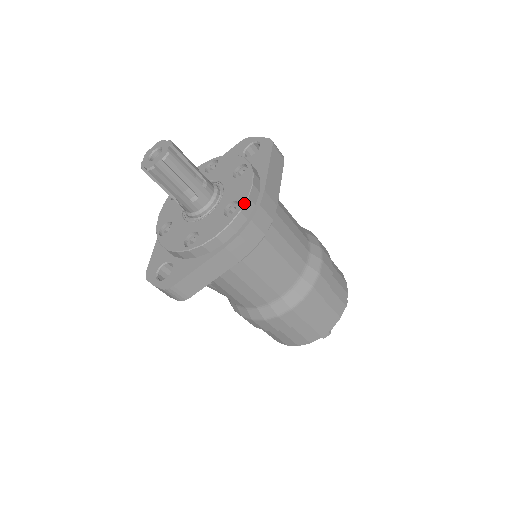
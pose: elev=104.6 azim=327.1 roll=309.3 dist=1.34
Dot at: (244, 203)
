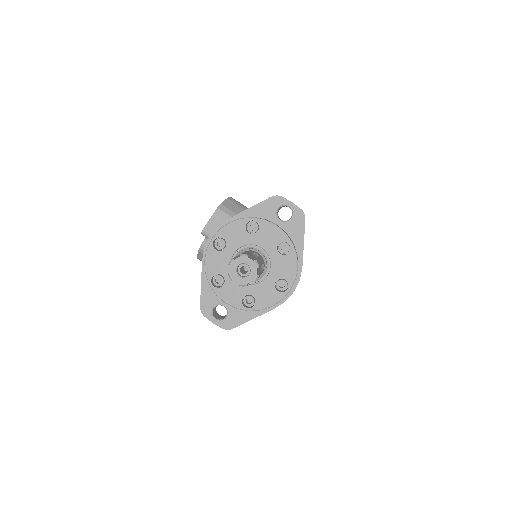
Dot at: occluded
